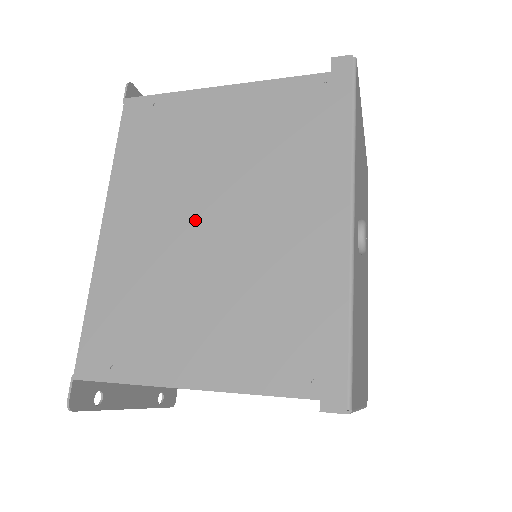
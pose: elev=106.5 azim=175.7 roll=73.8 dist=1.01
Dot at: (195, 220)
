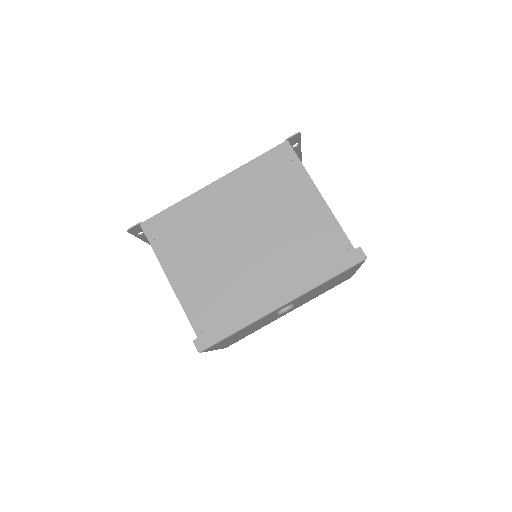
Dot at: (242, 230)
